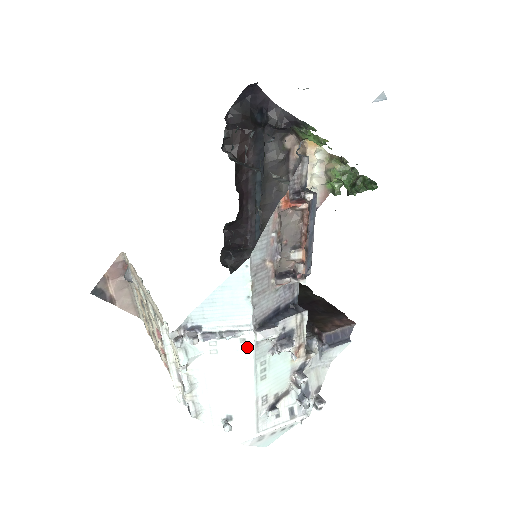
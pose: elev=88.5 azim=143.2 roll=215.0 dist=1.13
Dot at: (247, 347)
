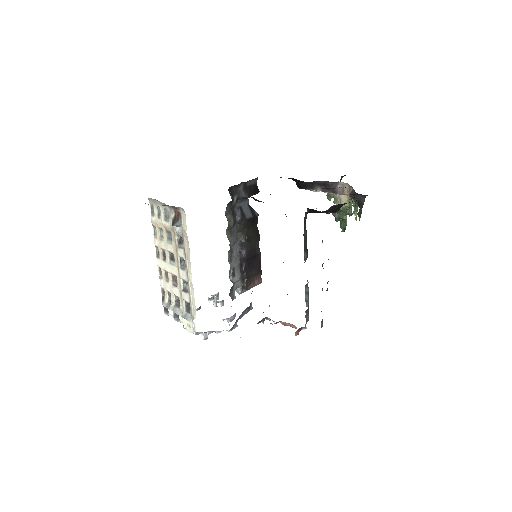
Dot at: occluded
